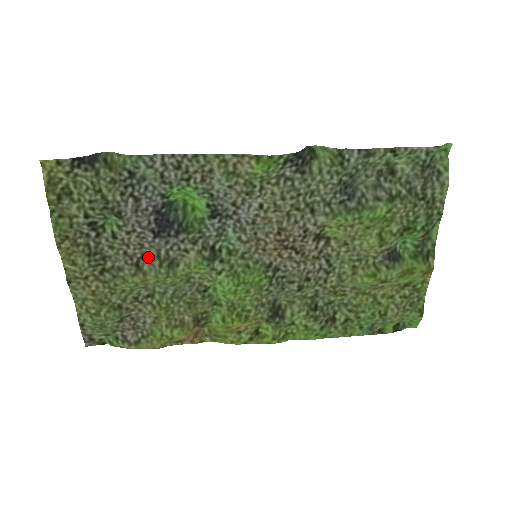
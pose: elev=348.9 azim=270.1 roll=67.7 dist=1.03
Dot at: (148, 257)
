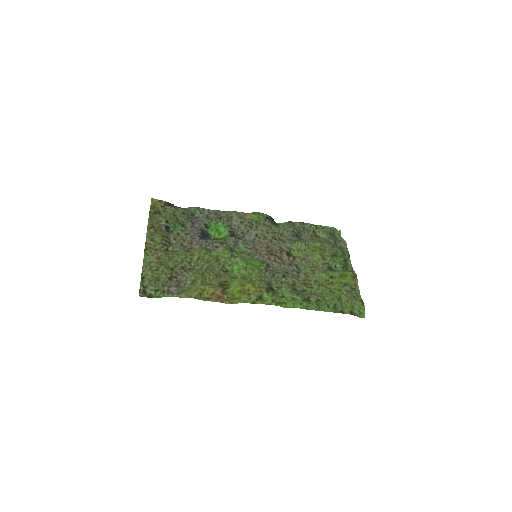
Dot at: (194, 249)
